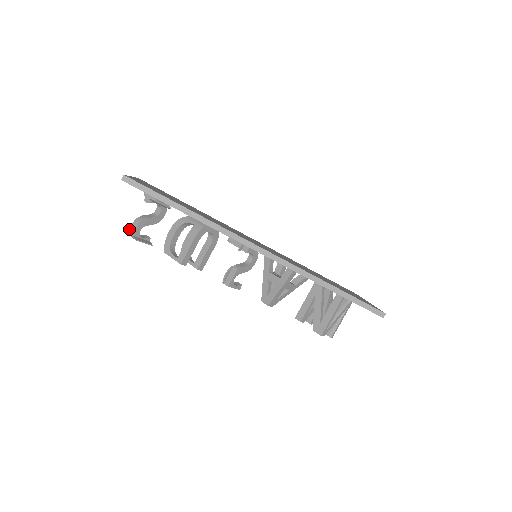
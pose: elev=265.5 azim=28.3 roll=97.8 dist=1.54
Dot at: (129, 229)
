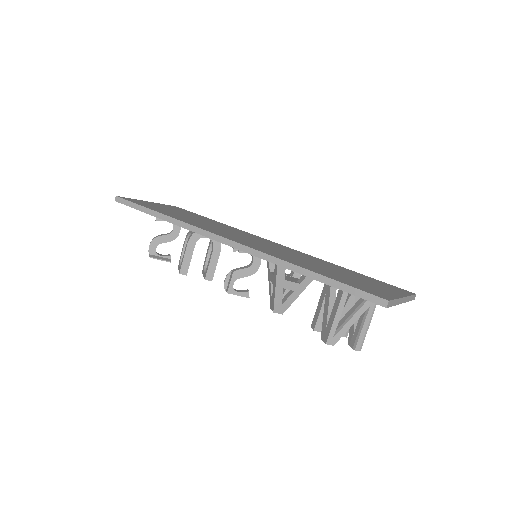
Dot at: occluded
